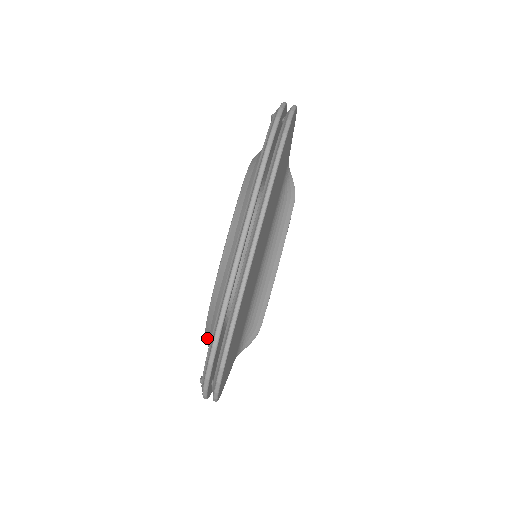
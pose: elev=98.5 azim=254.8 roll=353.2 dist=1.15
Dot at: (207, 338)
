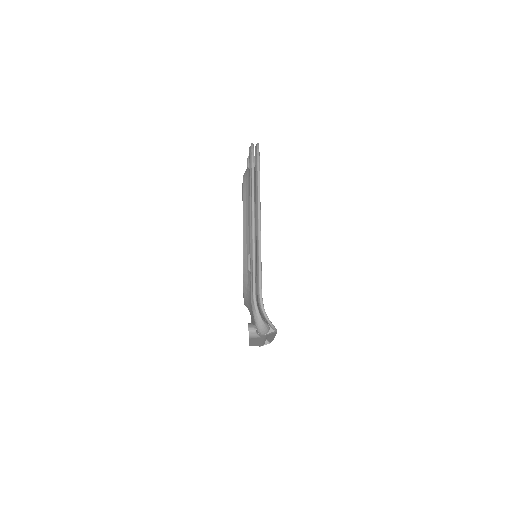
Dot at: (245, 177)
